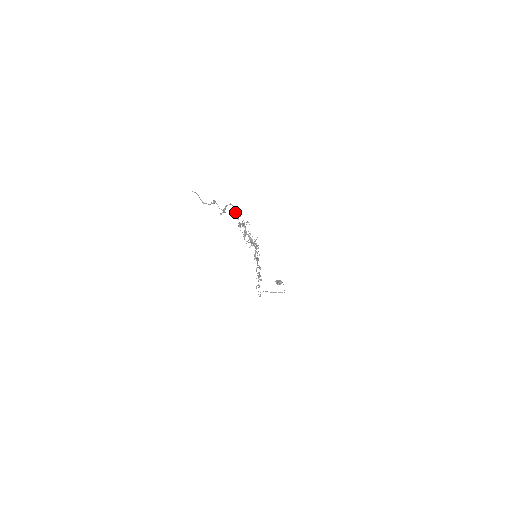
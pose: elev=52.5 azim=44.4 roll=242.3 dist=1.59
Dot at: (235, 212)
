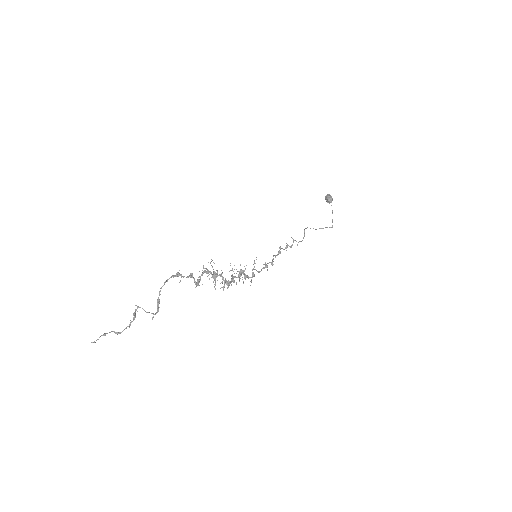
Dot at: (181, 277)
